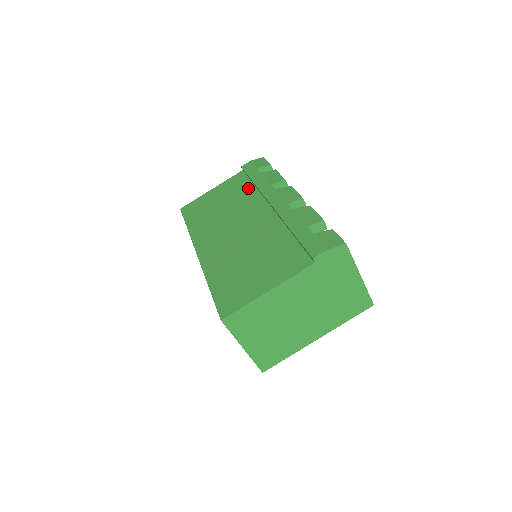
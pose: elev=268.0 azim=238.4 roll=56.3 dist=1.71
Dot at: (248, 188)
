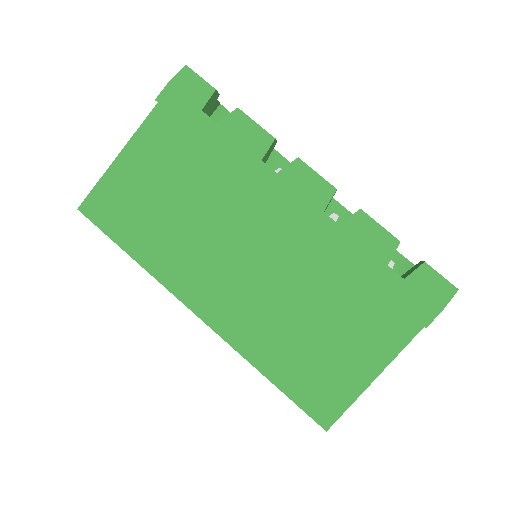
Dot at: (205, 159)
